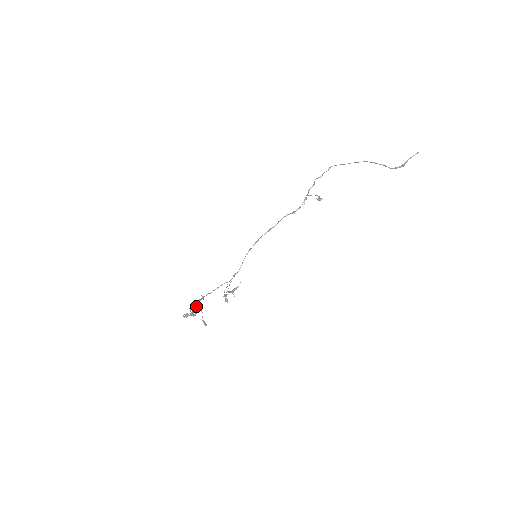
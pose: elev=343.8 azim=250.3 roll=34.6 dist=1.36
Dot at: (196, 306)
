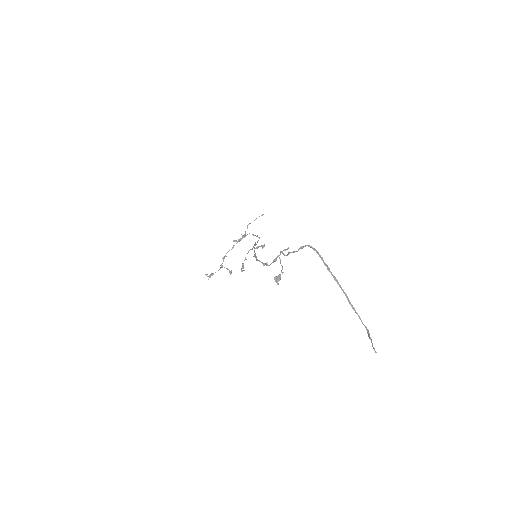
Dot at: (223, 259)
